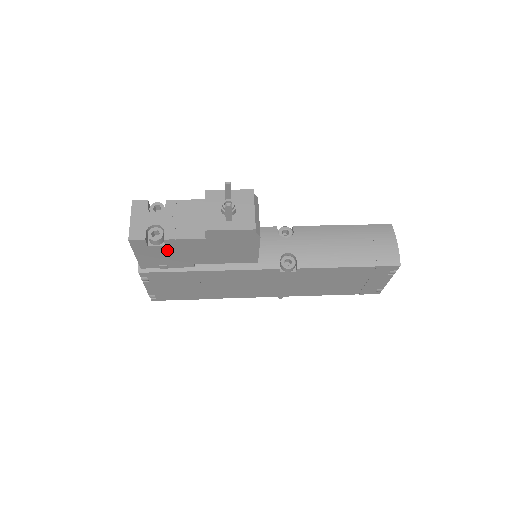
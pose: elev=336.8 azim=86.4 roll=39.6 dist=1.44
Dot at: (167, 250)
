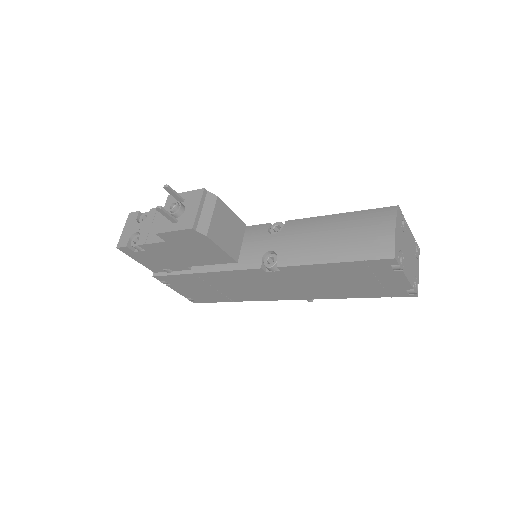
Dot at: (152, 255)
